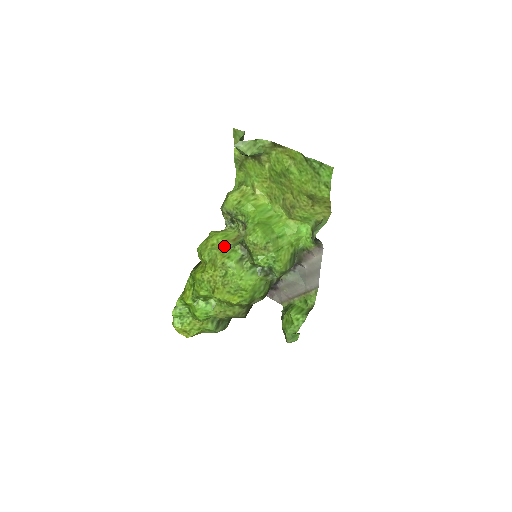
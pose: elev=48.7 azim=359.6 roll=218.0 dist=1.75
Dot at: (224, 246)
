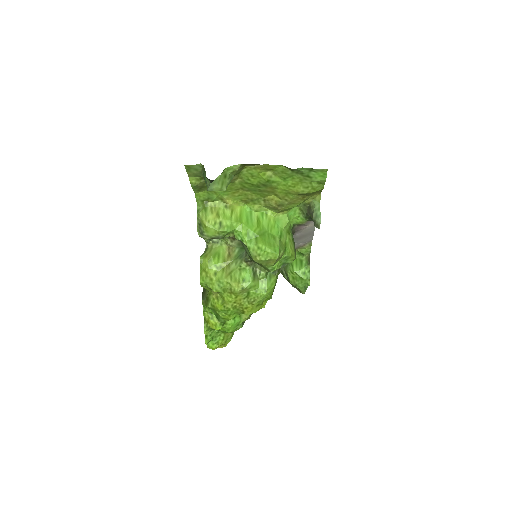
Dot at: (227, 269)
